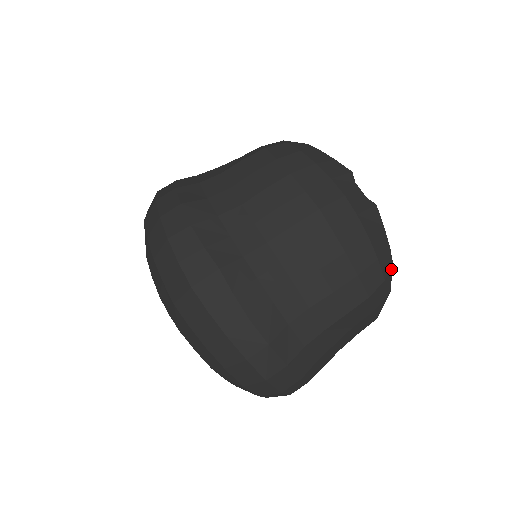
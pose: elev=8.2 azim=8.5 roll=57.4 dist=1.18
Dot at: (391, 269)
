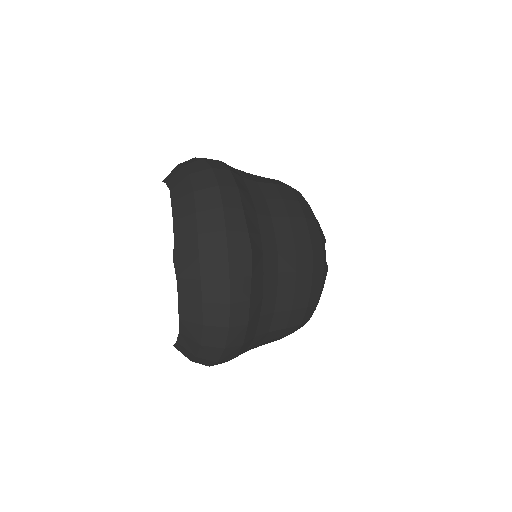
Dot at: occluded
